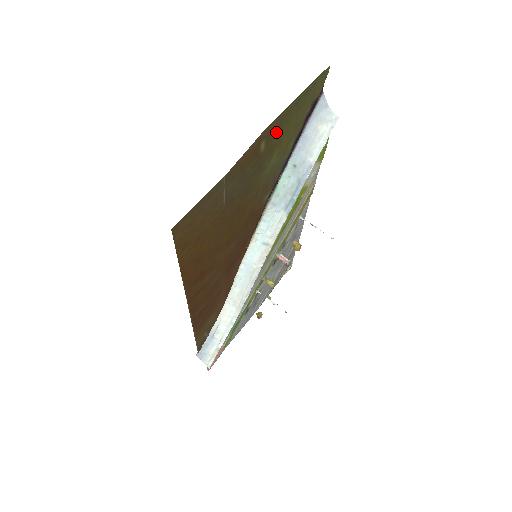
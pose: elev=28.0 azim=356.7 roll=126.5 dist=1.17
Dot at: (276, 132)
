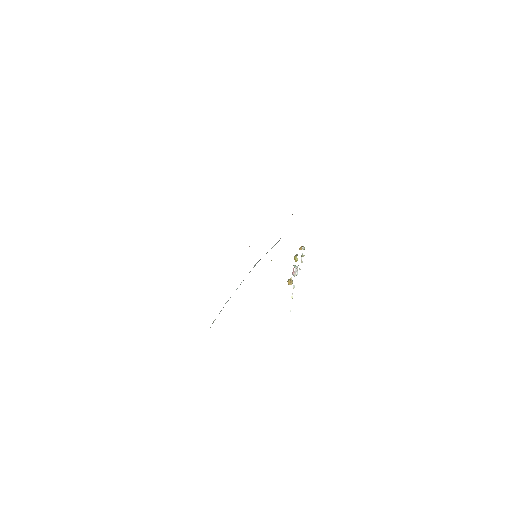
Dot at: occluded
